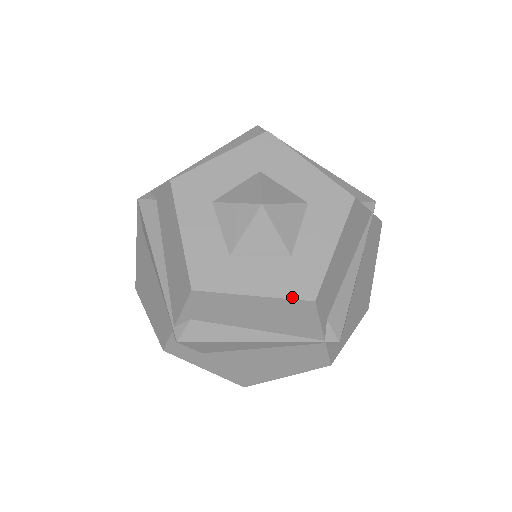
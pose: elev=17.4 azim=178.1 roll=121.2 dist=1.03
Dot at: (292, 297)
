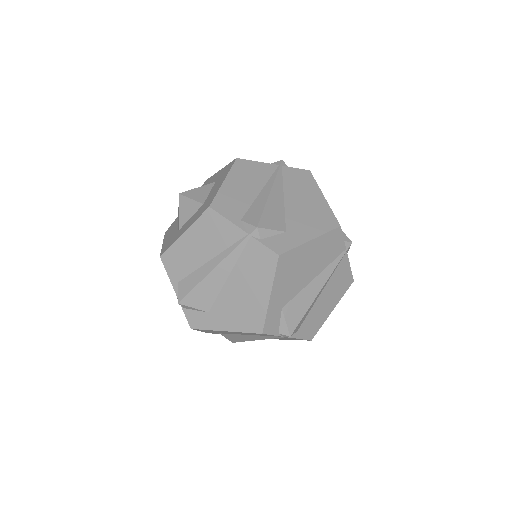
Dot at: (199, 216)
